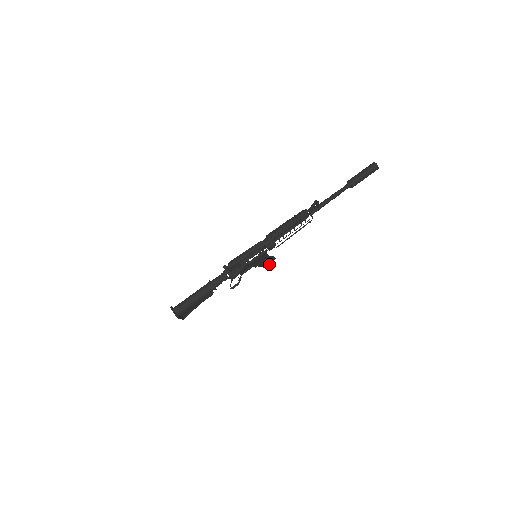
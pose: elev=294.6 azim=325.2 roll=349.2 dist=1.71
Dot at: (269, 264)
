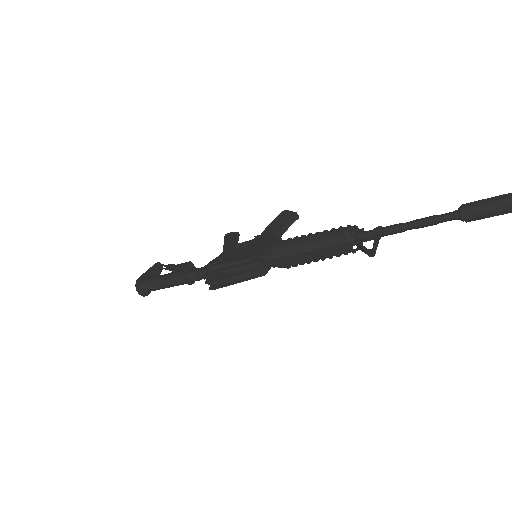
Dot at: occluded
